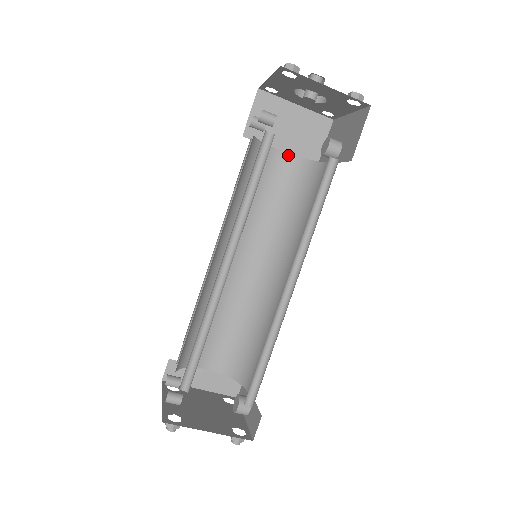
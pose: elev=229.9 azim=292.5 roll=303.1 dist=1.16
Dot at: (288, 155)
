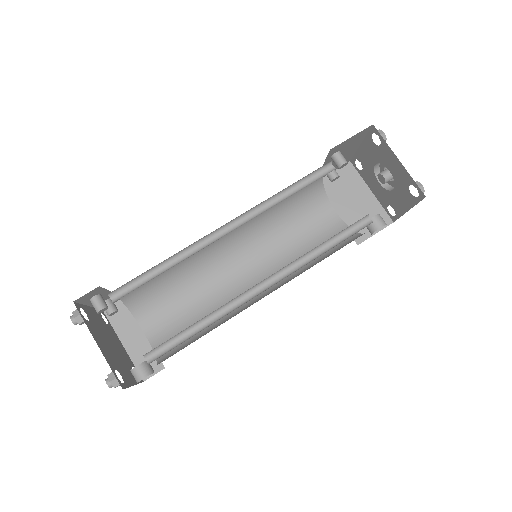
Dot at: (339, 218)
